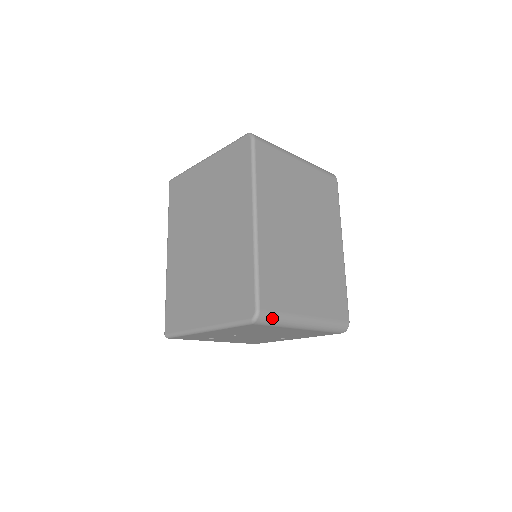
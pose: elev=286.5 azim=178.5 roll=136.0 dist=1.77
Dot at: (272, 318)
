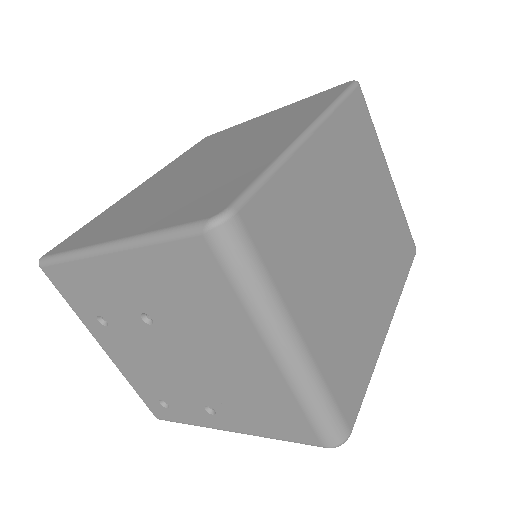
Dot at: (244, 256)
